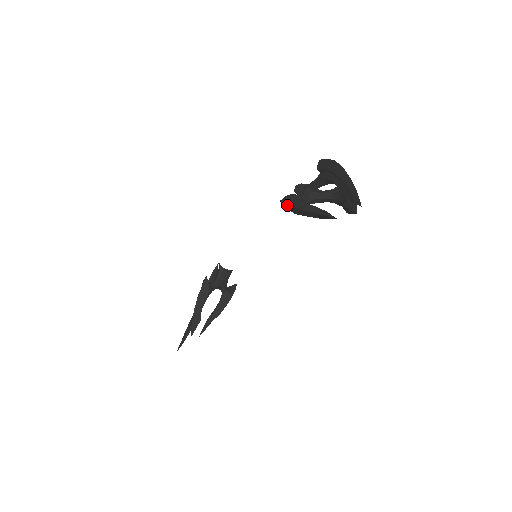
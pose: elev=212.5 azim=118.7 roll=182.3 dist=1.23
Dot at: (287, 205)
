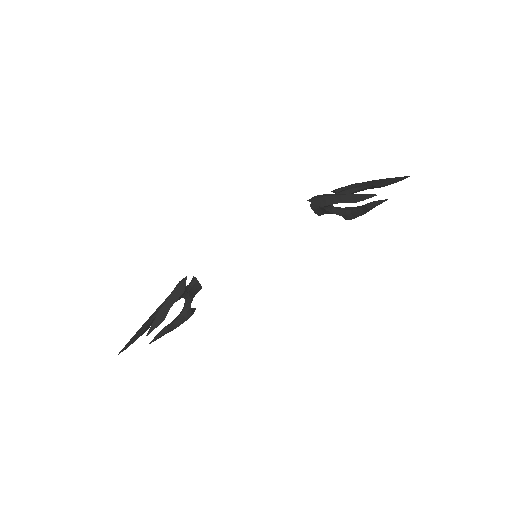
Dot at: (321, 197)
